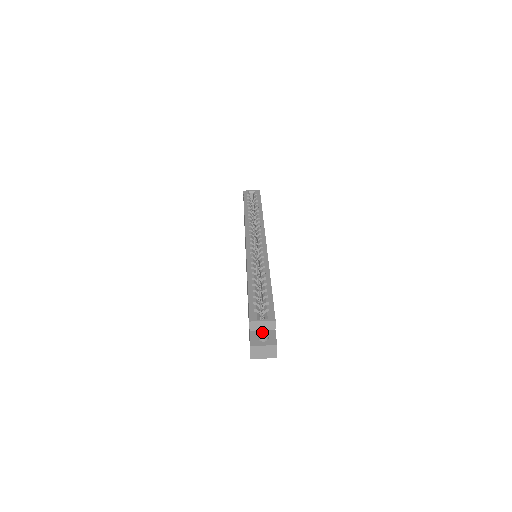
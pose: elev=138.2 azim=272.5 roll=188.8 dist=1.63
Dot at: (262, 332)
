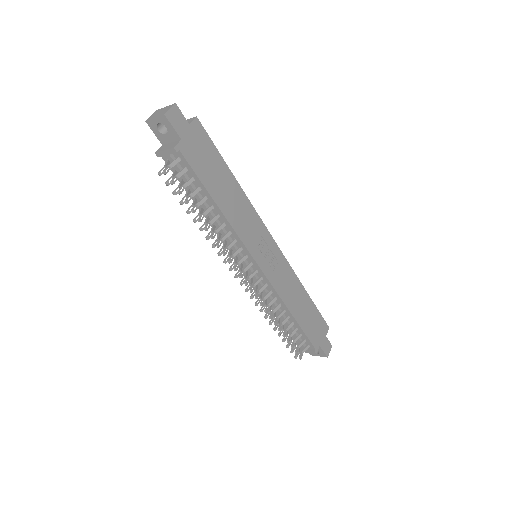
Dot at: occluded
